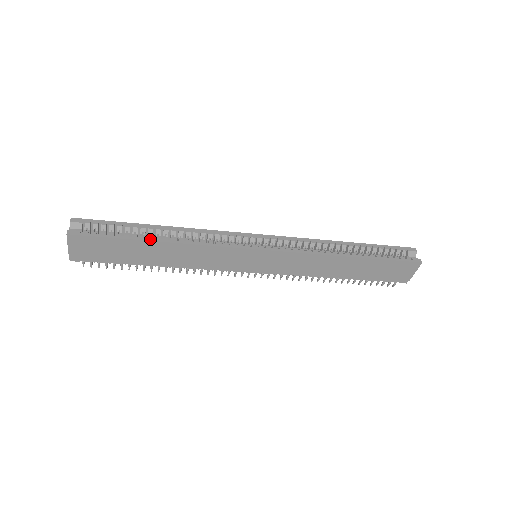
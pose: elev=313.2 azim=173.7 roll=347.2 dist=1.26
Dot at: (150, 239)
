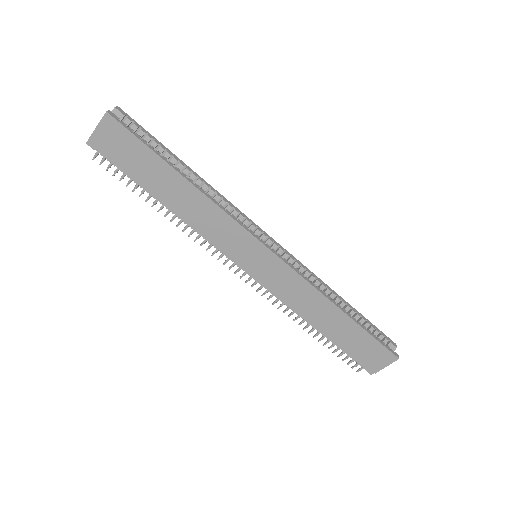
Dot at: (177, 169)
